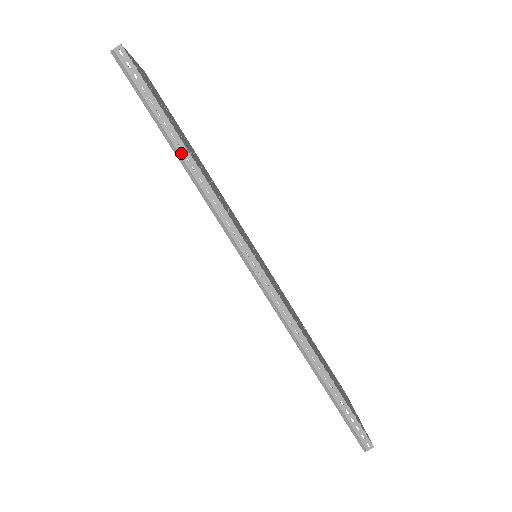
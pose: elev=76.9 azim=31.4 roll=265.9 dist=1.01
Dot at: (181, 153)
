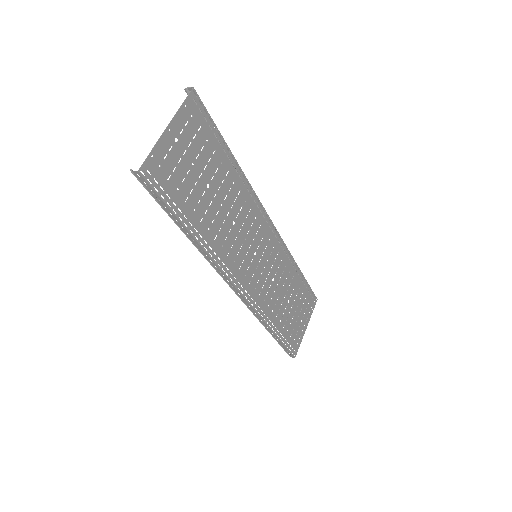
Dot at: (188, 235)
